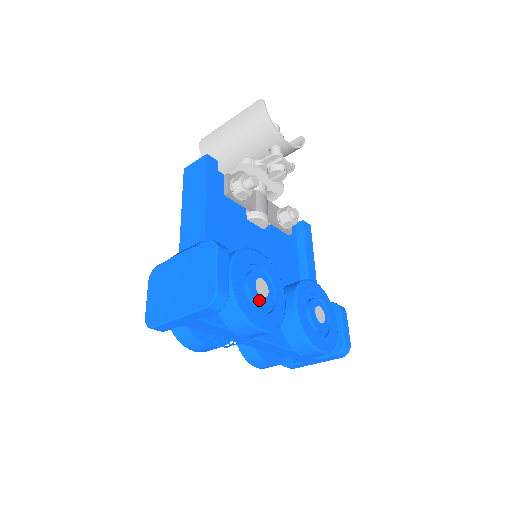
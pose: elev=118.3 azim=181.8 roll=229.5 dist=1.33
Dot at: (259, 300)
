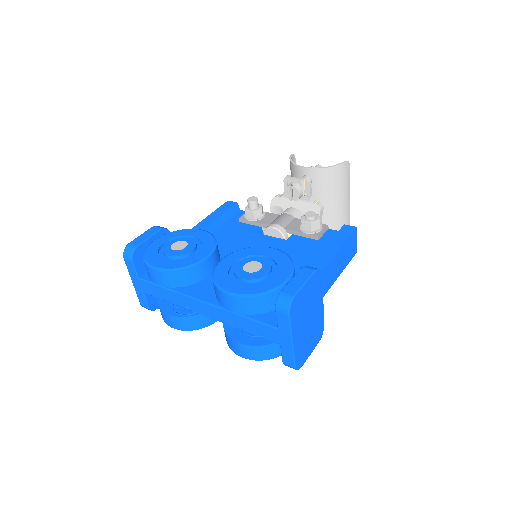
Dot at: (169, 252)
